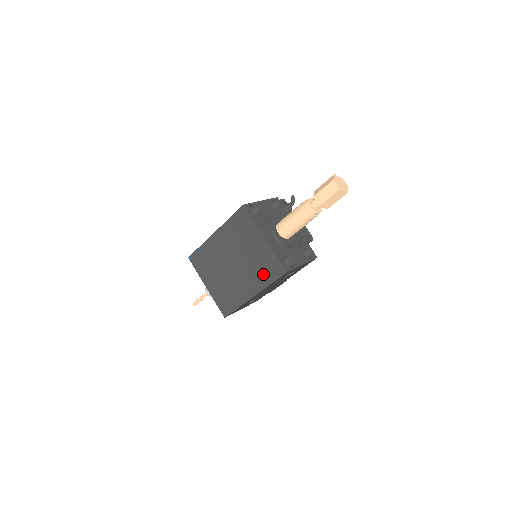
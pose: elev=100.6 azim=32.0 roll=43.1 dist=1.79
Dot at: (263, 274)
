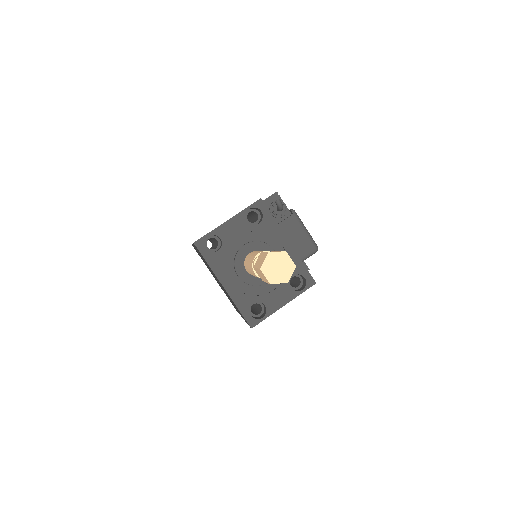
Dot at: occluded
